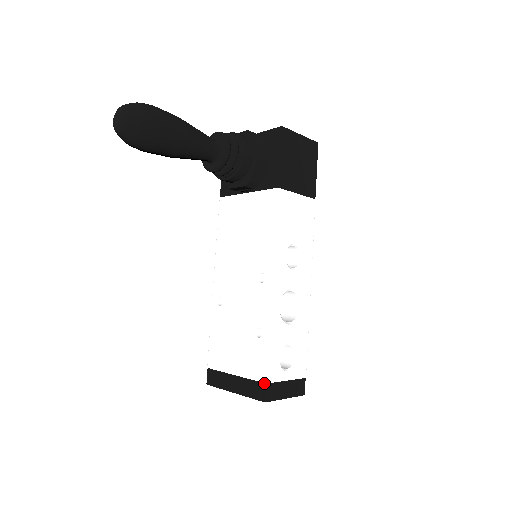
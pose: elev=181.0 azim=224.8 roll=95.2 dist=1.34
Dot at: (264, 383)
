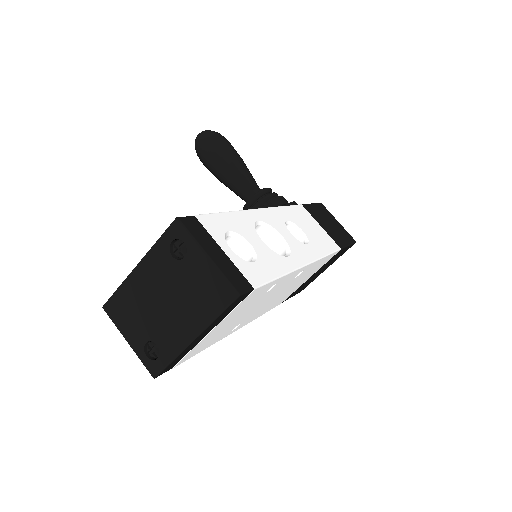
Dot at: (191, 217)
